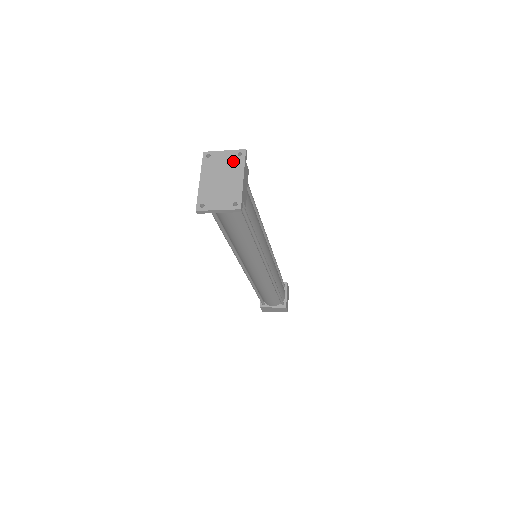
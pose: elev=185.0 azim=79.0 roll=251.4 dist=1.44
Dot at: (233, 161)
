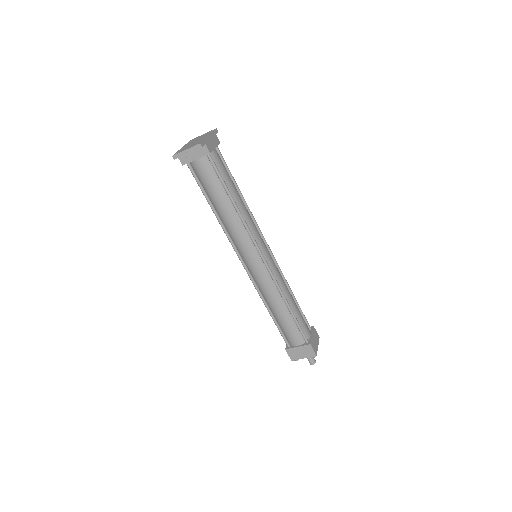
Dot at: (206, 134)
